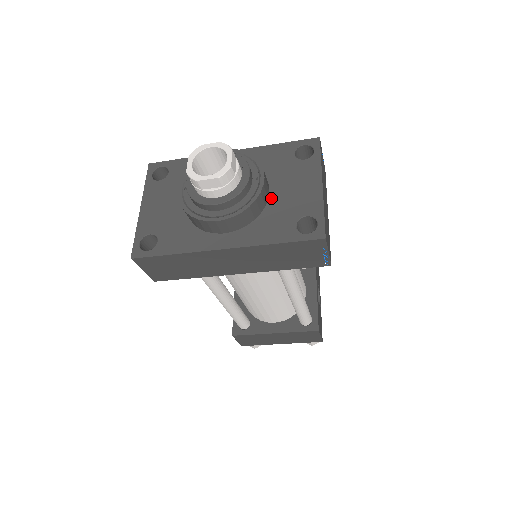
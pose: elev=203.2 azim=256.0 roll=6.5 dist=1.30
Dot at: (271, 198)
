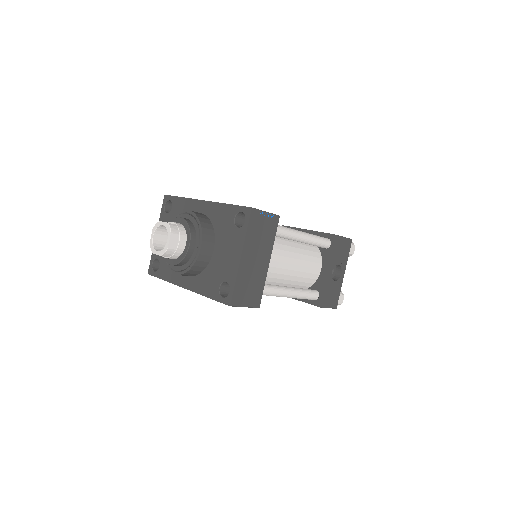
Dot at: (213, 257)
